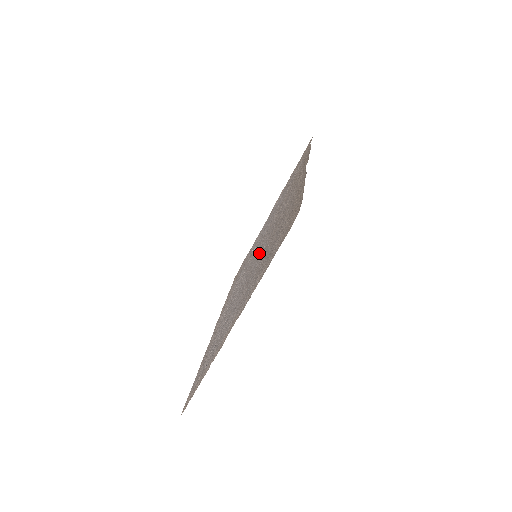
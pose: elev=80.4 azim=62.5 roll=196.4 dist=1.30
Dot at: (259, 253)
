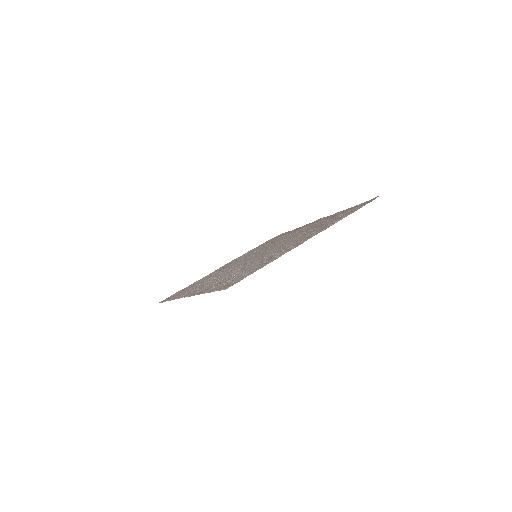
Dot at: (272, 248)
